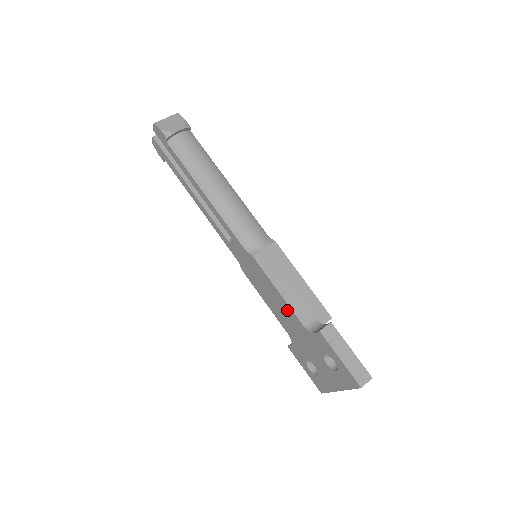
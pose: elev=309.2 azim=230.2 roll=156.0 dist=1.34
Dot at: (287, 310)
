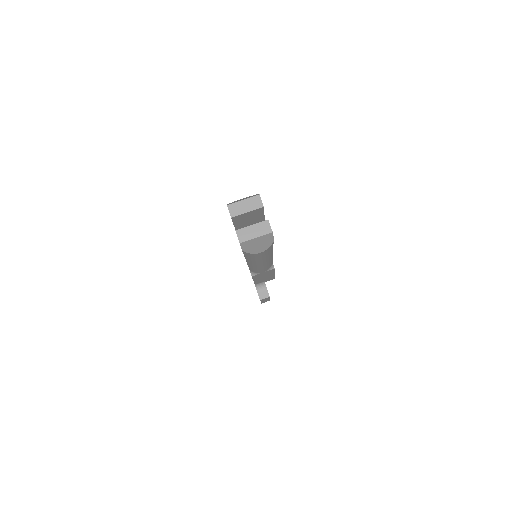
Dot at: occluded
